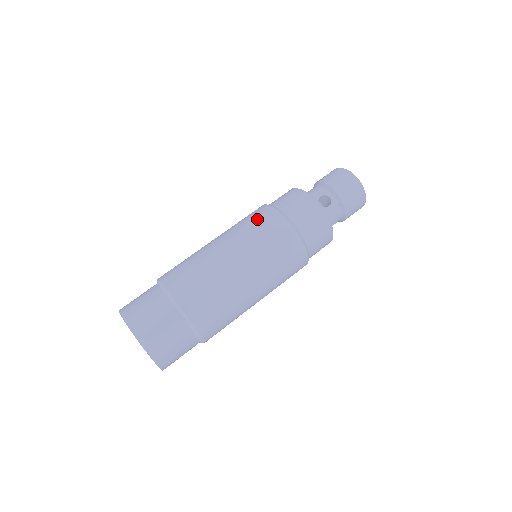
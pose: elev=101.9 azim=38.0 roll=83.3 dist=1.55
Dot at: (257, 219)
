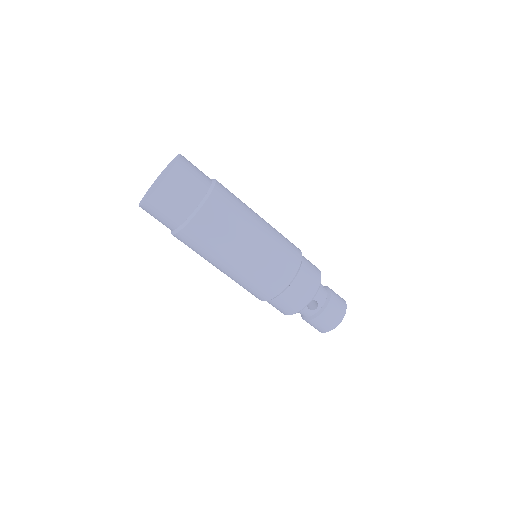
Dot at: occluded
